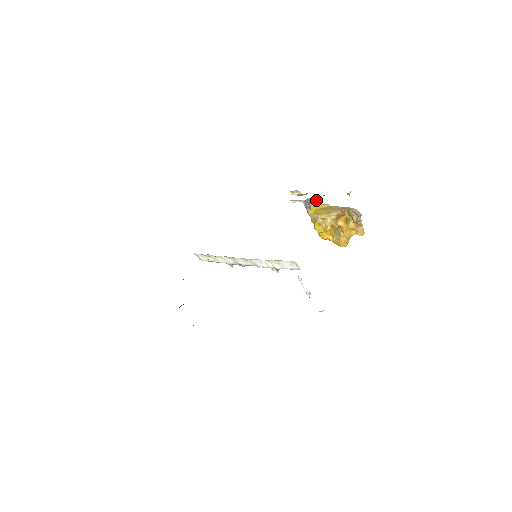
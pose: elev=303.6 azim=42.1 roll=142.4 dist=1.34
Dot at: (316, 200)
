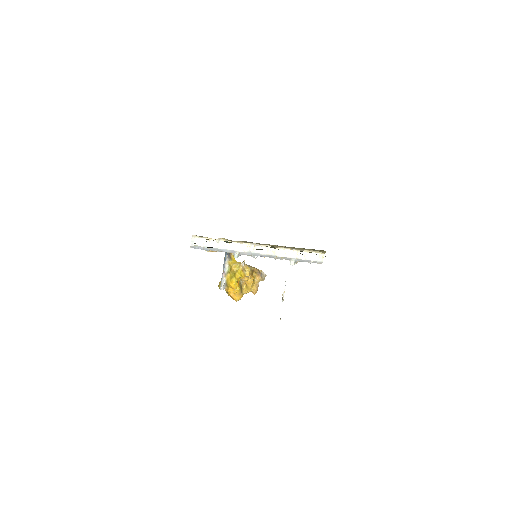
Dot at: occluded
